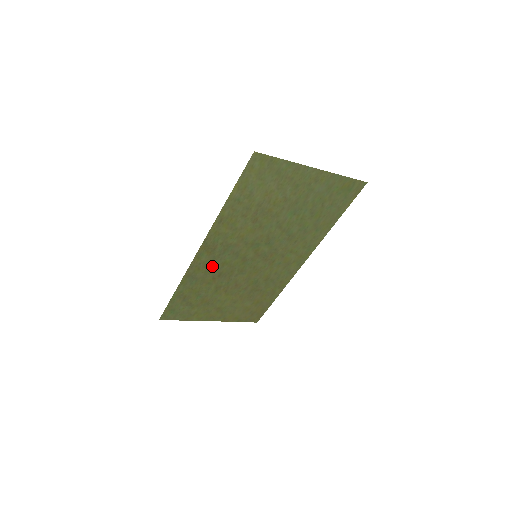
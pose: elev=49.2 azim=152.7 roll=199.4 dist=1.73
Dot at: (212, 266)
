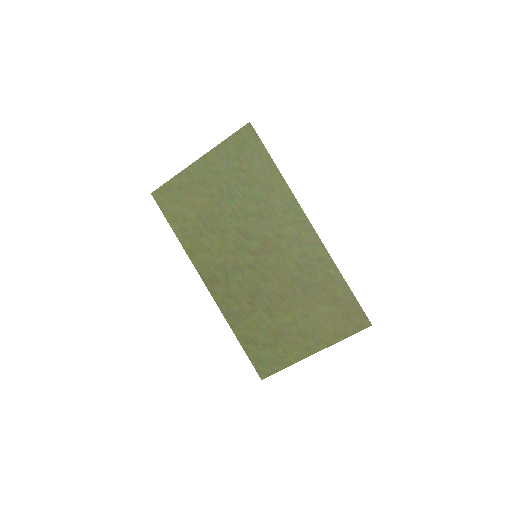
Dot at: (235, 293)
